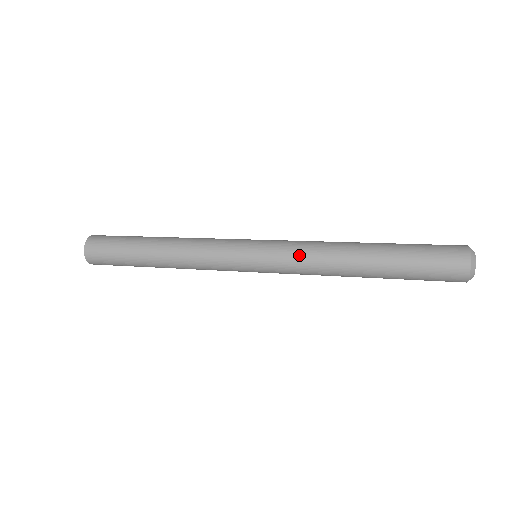
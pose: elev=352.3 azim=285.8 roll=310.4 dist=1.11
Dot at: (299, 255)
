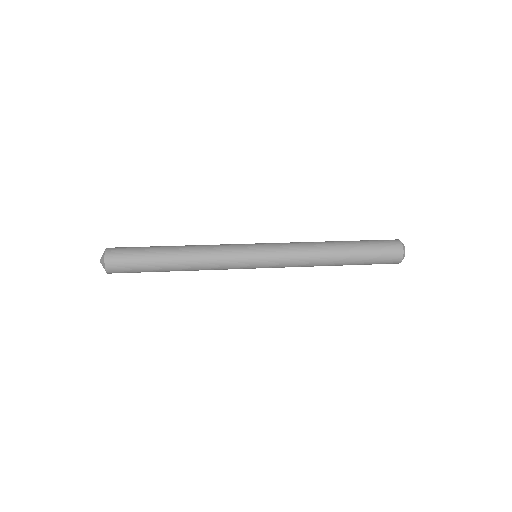
Dot at: (292, 244)
